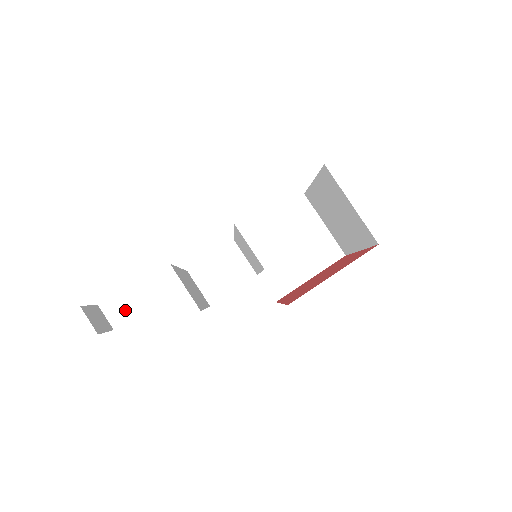
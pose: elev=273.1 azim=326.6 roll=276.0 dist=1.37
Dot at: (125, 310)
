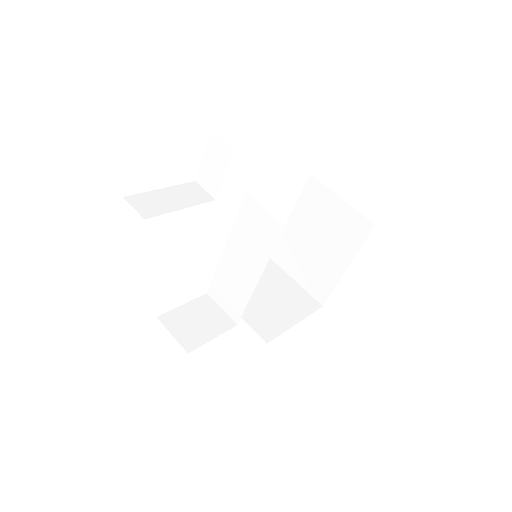
Dot at: (157, 206)
